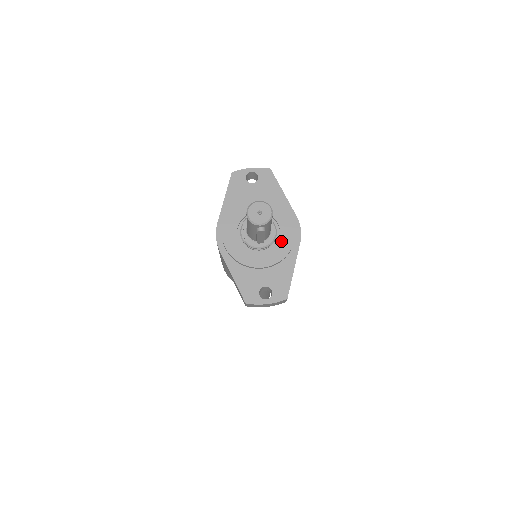
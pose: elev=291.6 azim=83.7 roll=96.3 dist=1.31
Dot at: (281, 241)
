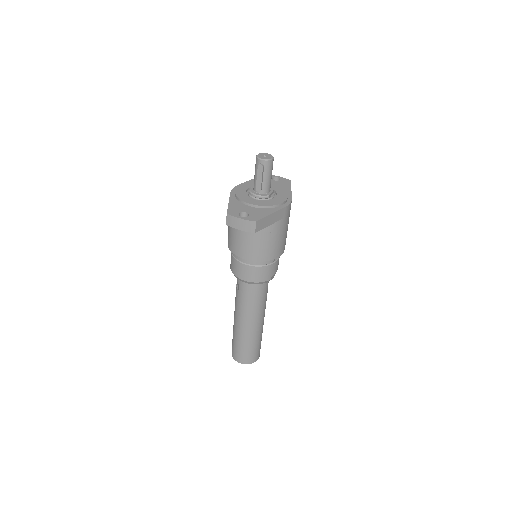
Dot at: (273, 200)
